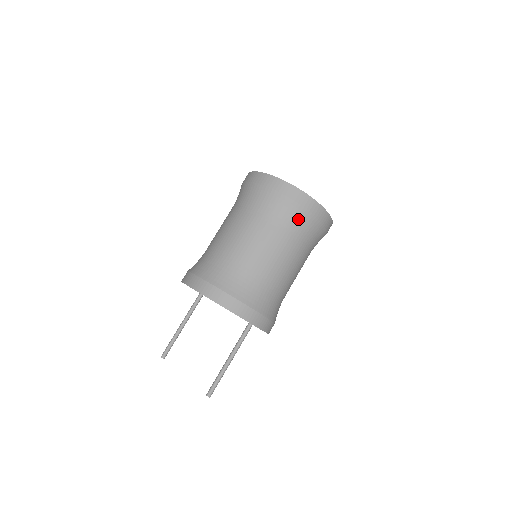
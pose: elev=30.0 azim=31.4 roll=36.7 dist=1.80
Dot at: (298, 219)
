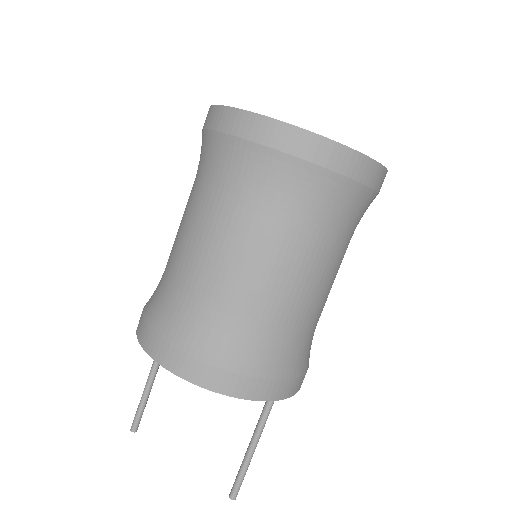
Dot at: (344, 203)
